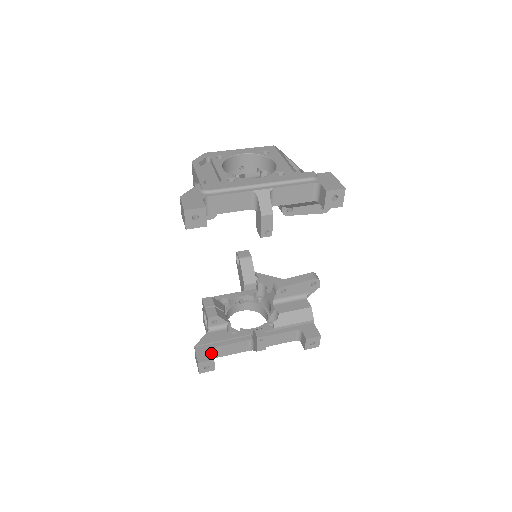
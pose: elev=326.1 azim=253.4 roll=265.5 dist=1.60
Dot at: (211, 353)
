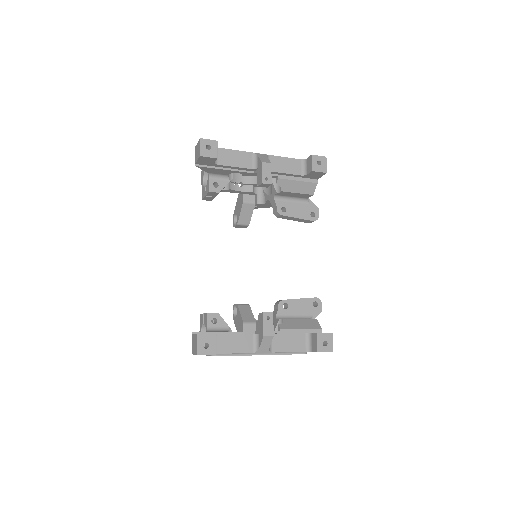
Dot at: occluded
